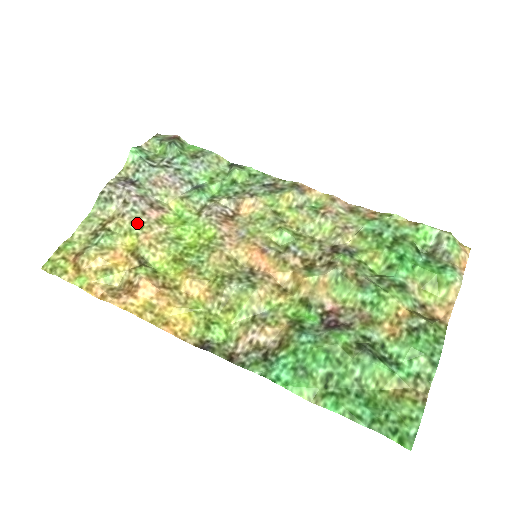
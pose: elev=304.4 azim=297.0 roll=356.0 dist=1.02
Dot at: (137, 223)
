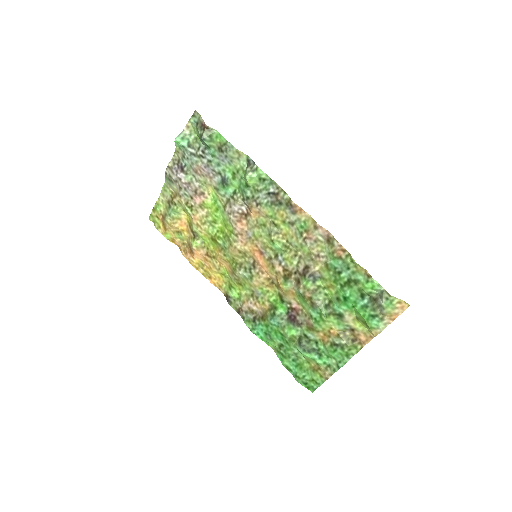
Dot at: (189, 205)
